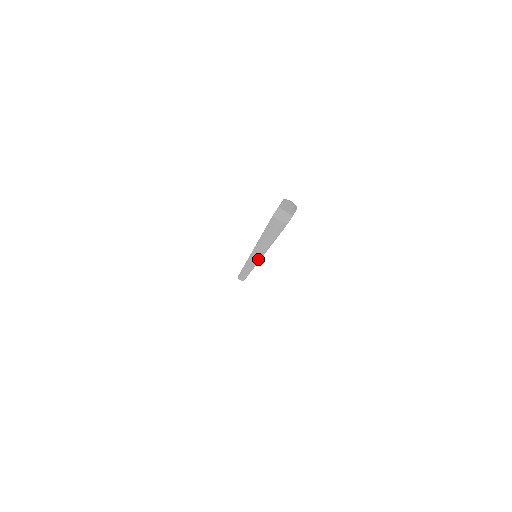
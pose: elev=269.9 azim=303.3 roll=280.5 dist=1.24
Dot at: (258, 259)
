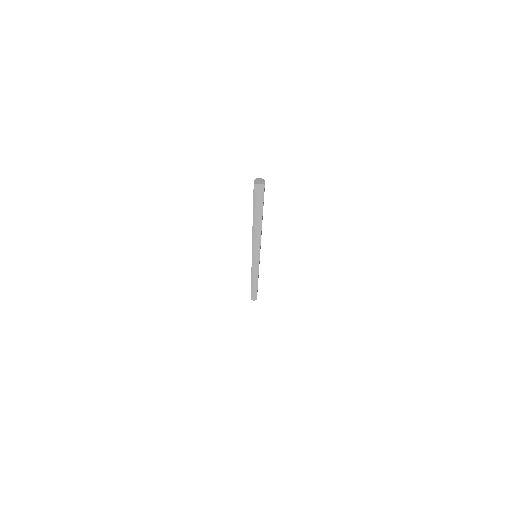
Dot at: (258, 252)
